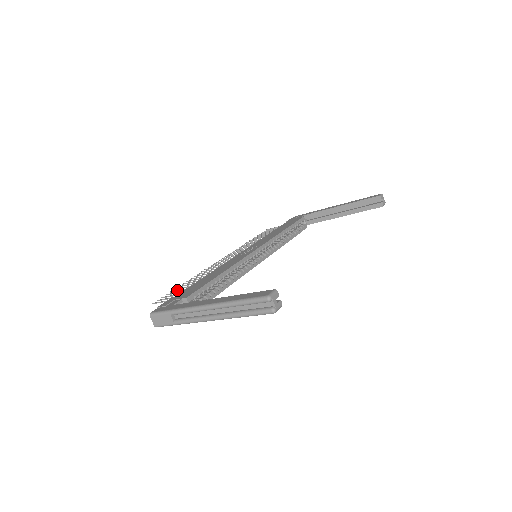
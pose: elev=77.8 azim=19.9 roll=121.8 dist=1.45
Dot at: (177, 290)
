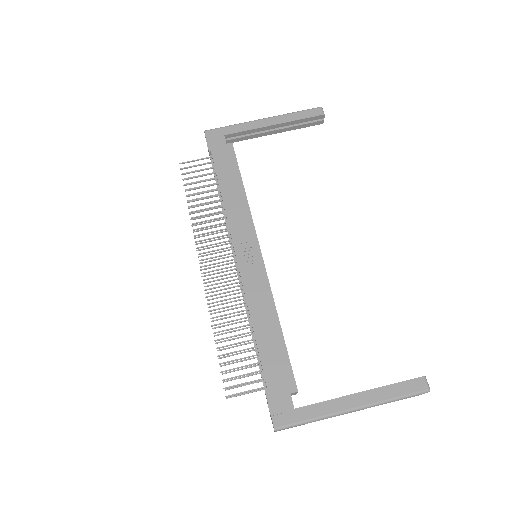
Dot at: occluded
